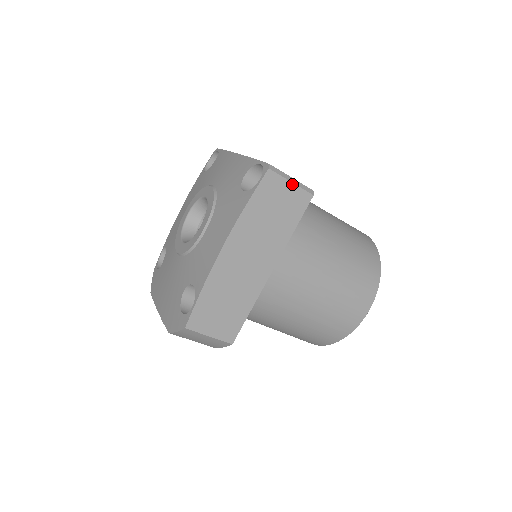
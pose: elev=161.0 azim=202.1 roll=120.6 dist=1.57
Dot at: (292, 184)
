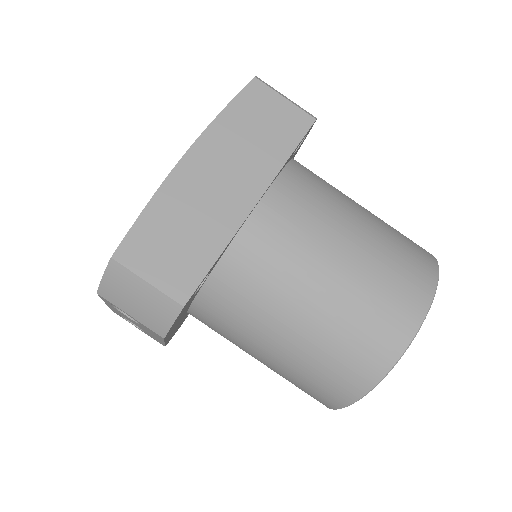
Dot at: (286, 100)
